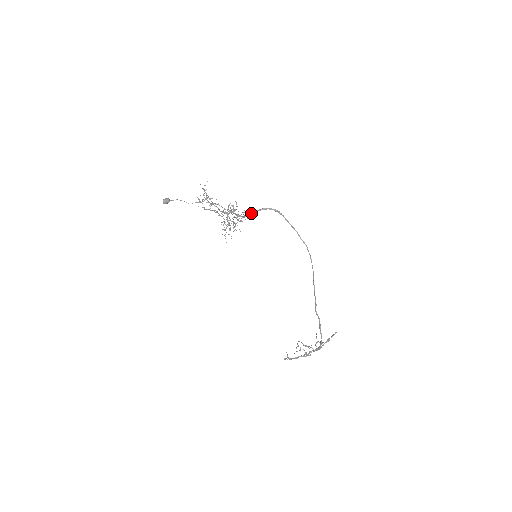
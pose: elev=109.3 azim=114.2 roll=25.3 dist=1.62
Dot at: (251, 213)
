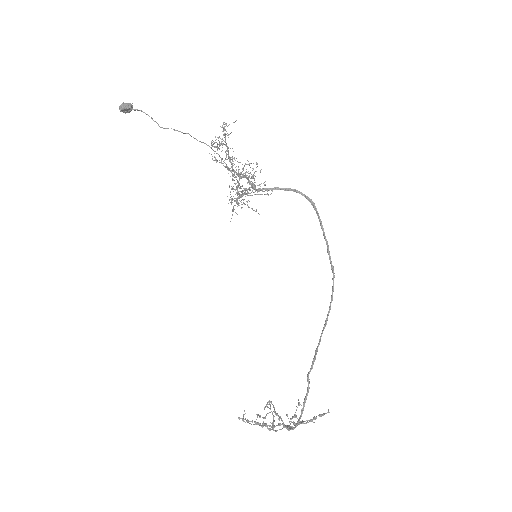
Dot at: (270, 188)
